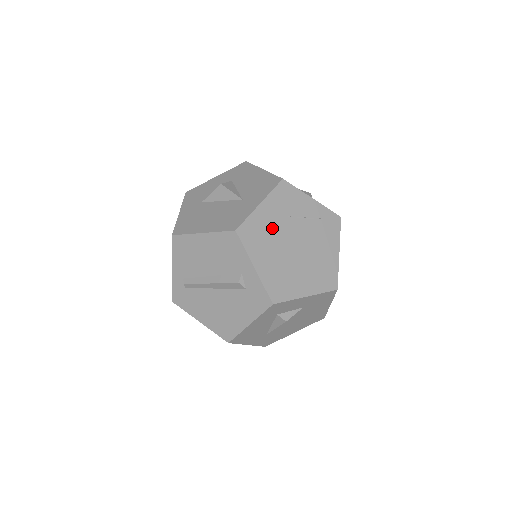
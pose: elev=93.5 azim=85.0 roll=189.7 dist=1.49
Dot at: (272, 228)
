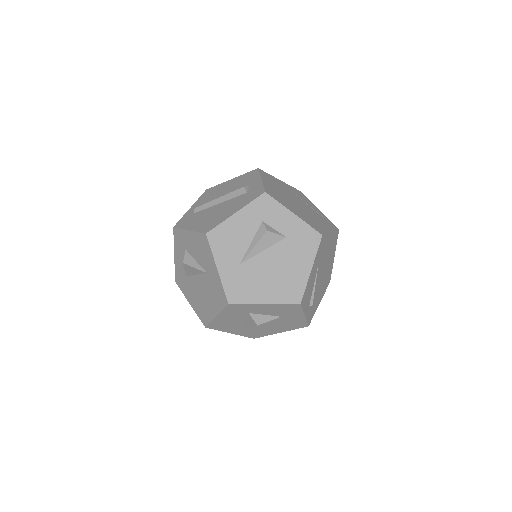
Dot at: (284, 188)
